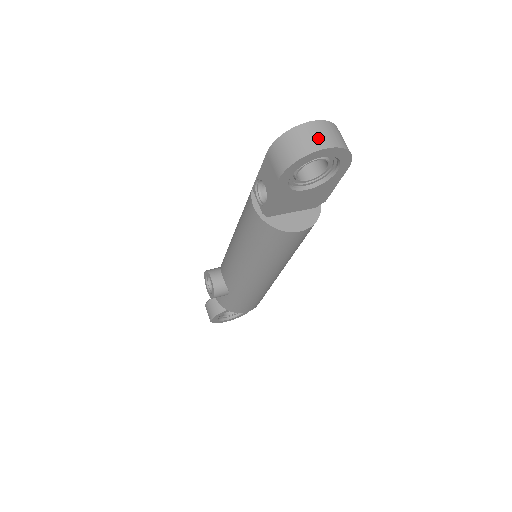
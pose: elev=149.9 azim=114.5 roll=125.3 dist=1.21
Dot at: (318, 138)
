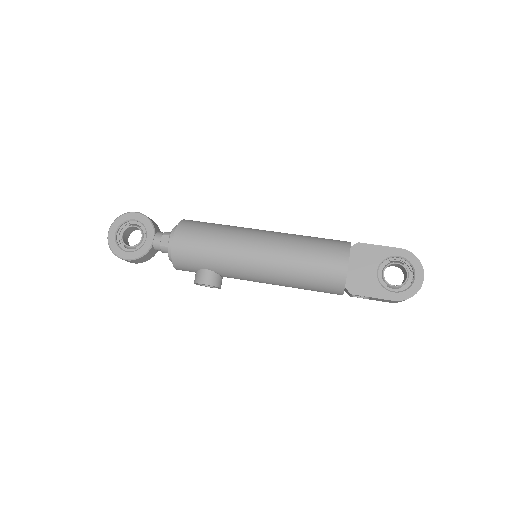
Dot at: occluded
